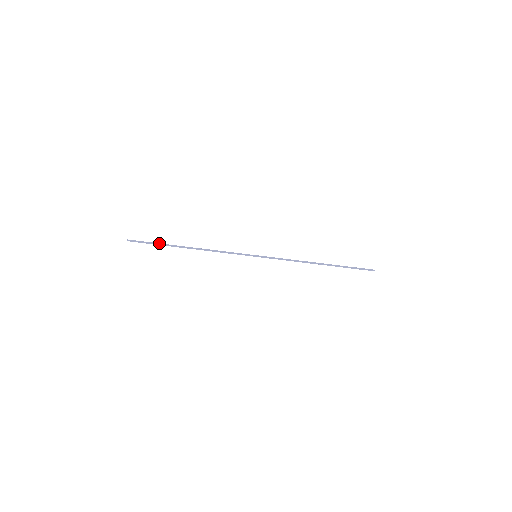
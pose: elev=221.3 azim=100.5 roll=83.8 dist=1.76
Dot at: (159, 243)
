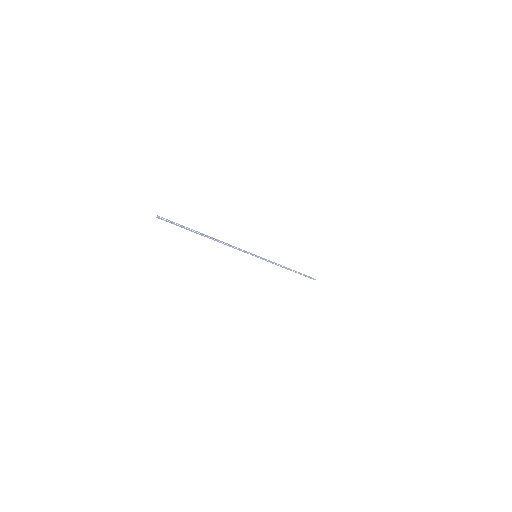
Dot at: (187, 227)
